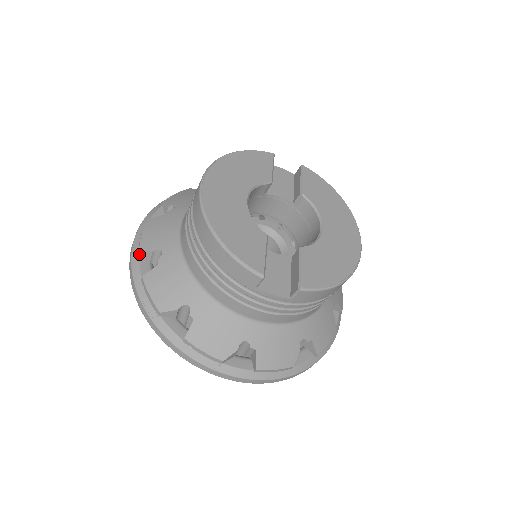
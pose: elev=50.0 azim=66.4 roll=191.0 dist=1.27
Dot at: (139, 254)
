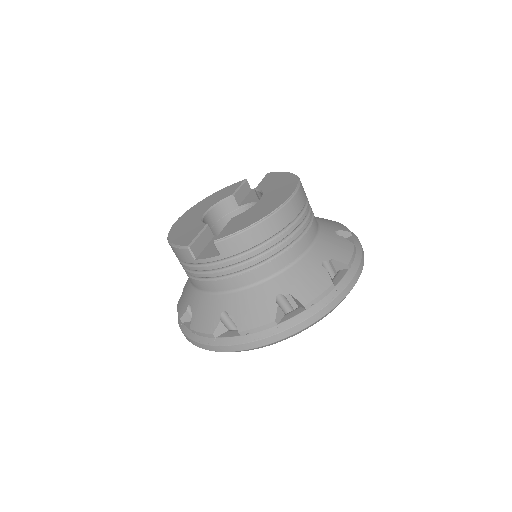
Dot at: occluded
